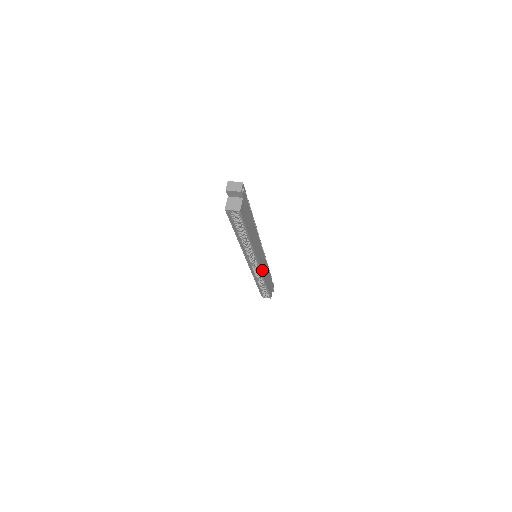
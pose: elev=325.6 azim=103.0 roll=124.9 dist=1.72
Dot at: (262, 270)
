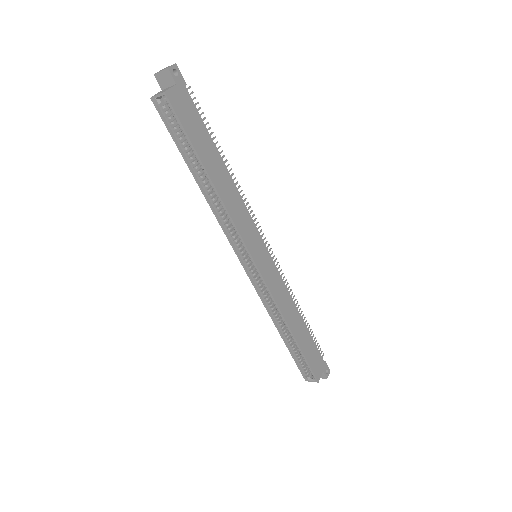
Dot at: (270, 286)
